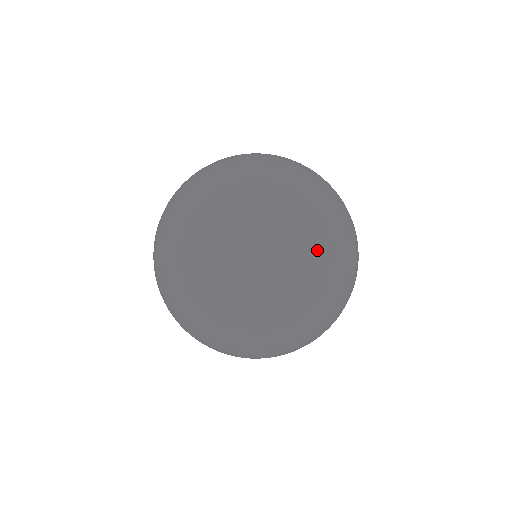
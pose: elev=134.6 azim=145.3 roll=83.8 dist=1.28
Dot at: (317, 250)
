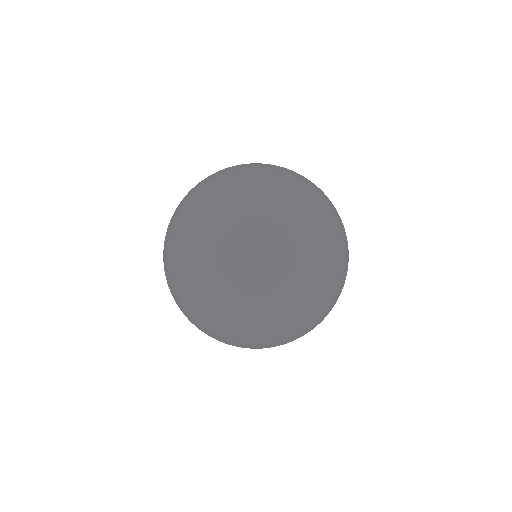
Dot at: (283, 231)
